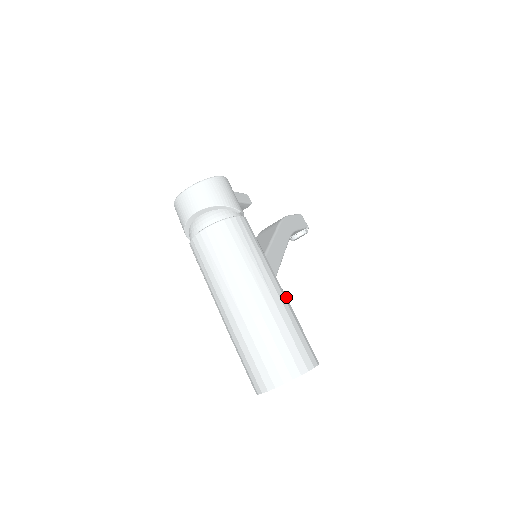
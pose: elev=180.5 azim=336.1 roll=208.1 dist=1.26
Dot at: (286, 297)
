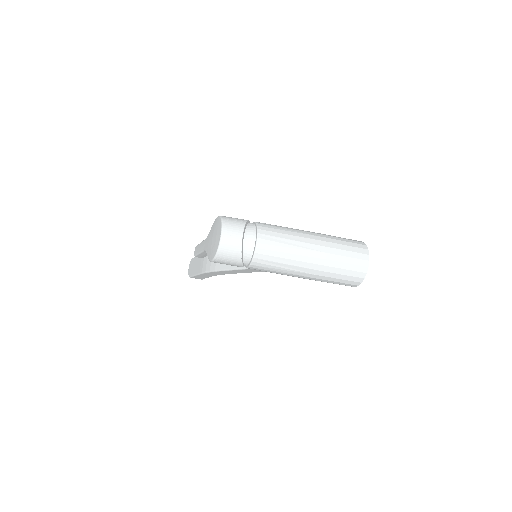
Dot at: occluded
